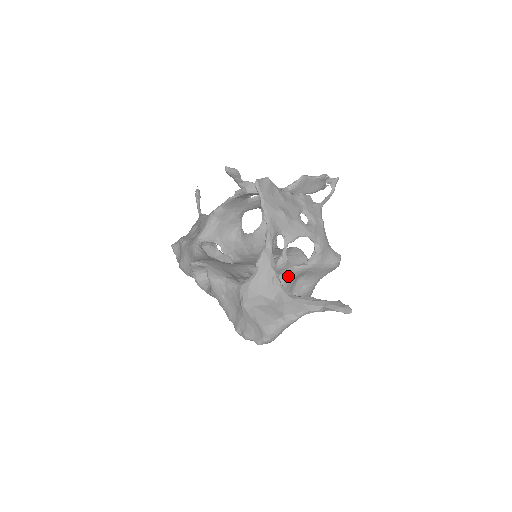
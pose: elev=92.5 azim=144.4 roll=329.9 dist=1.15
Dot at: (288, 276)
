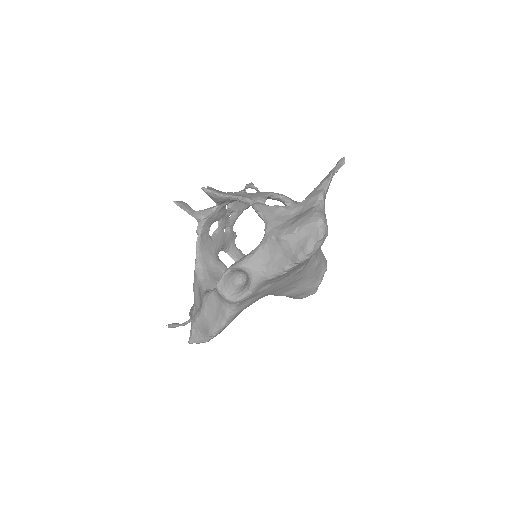
Dot at: occluded
